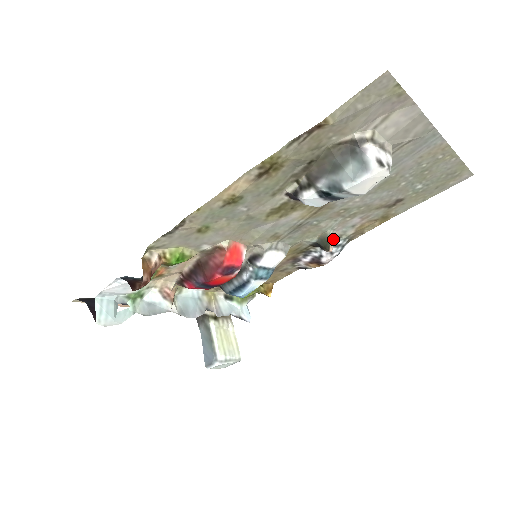
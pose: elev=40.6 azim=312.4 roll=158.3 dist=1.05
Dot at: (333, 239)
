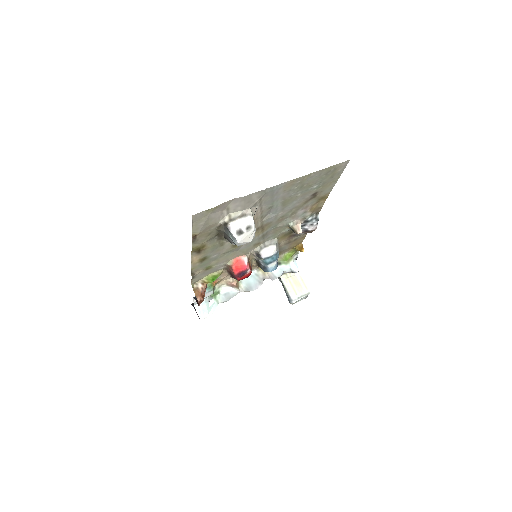
Dot at: (300, 223)
